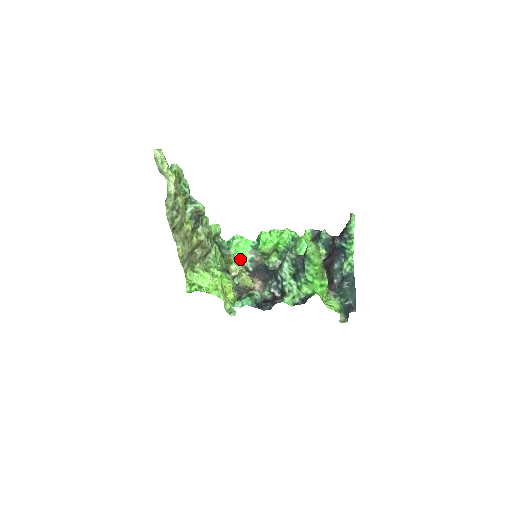
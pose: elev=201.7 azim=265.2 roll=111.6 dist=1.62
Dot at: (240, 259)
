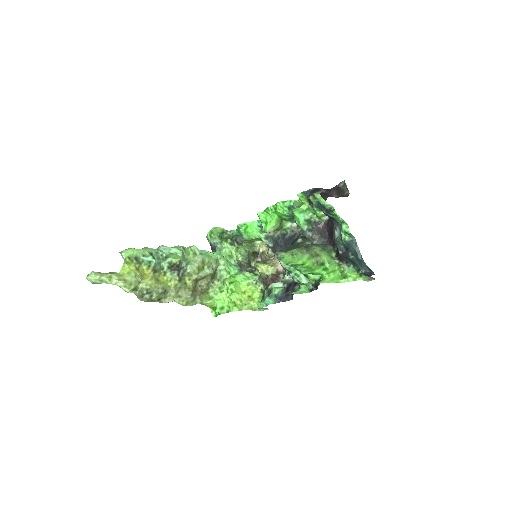
Dot at: (257, 239)
